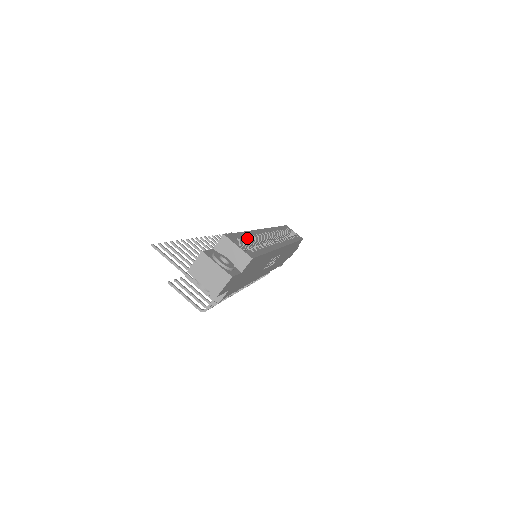
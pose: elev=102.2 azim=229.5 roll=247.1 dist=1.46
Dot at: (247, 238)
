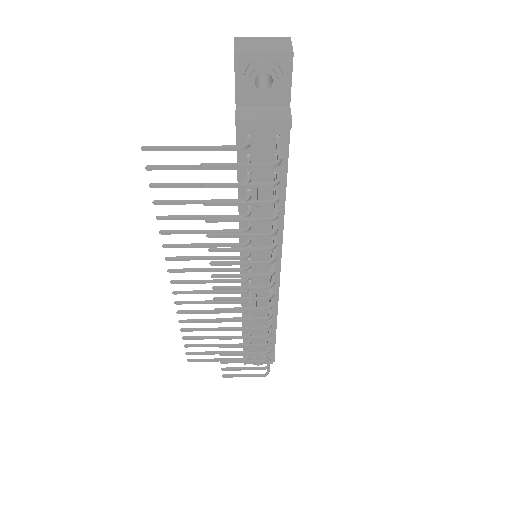
Dot at: occluded
